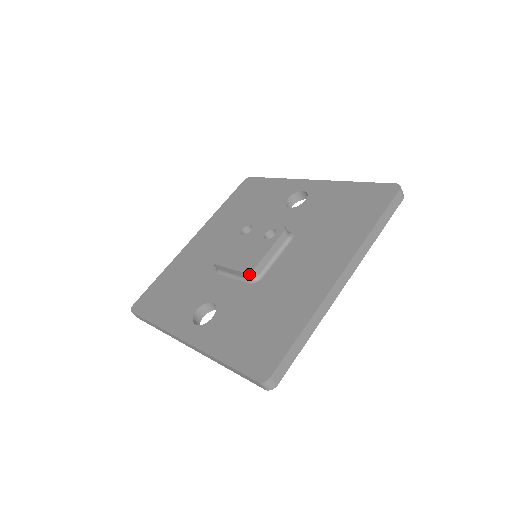
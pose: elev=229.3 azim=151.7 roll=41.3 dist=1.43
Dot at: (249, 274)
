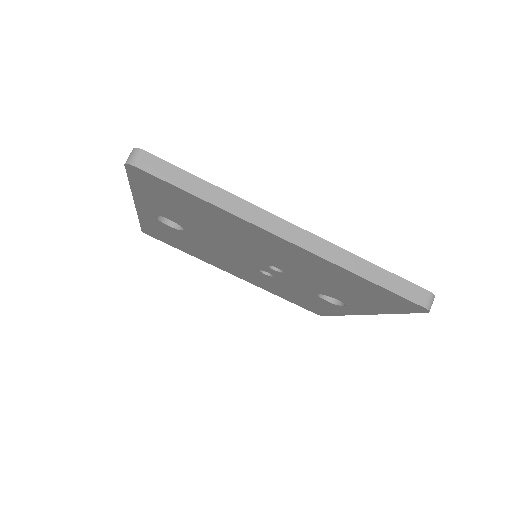
Dot at: occluded
